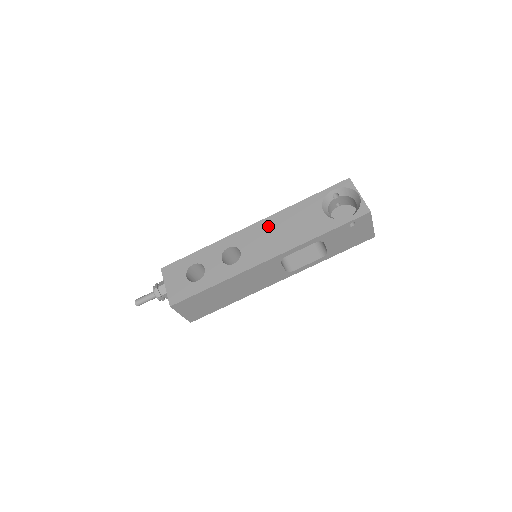
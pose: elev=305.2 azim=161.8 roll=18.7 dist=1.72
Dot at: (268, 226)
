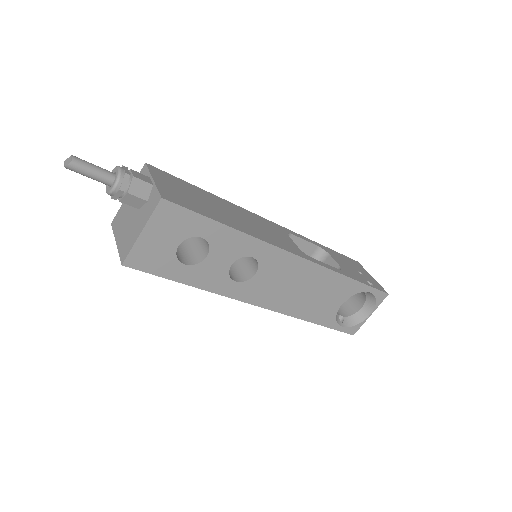
Dot at: (304, 274)
